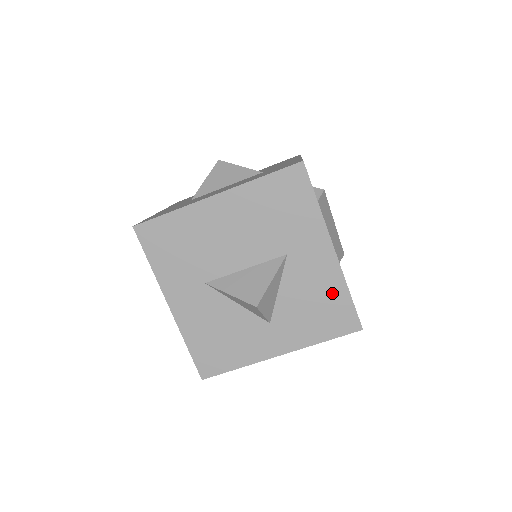
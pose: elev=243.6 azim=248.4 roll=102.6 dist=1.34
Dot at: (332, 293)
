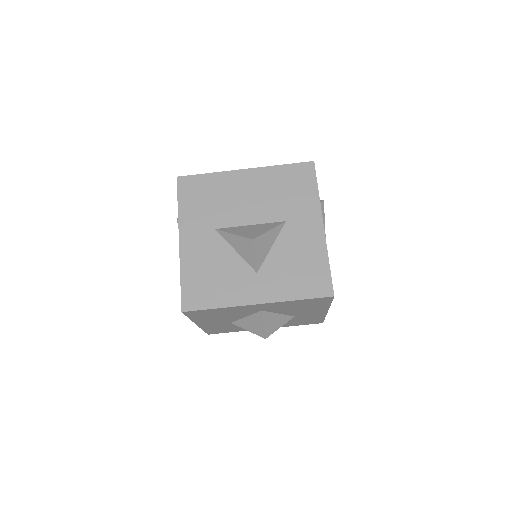
Dot at: (315, 259)
